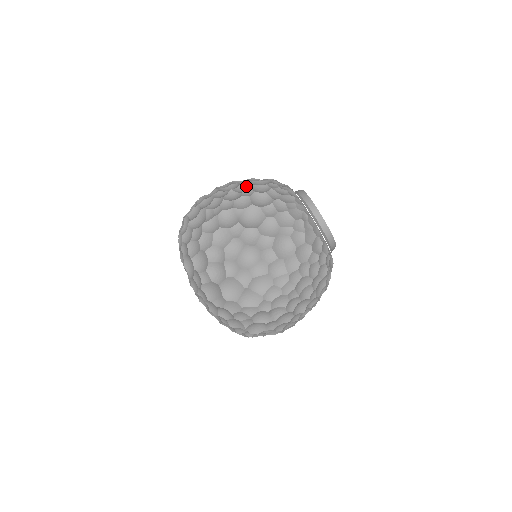
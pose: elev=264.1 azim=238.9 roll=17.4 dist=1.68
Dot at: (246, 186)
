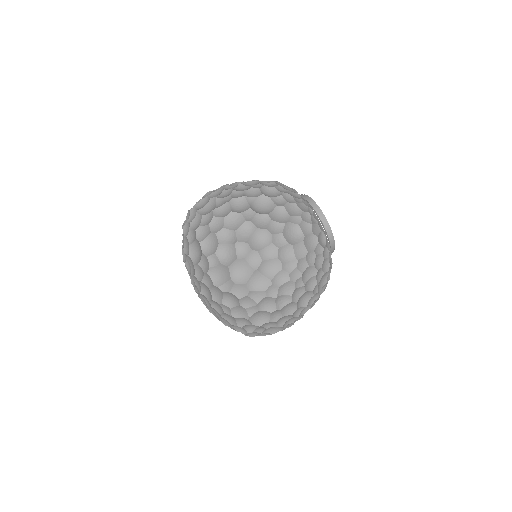
Dot at: (254, 182)
